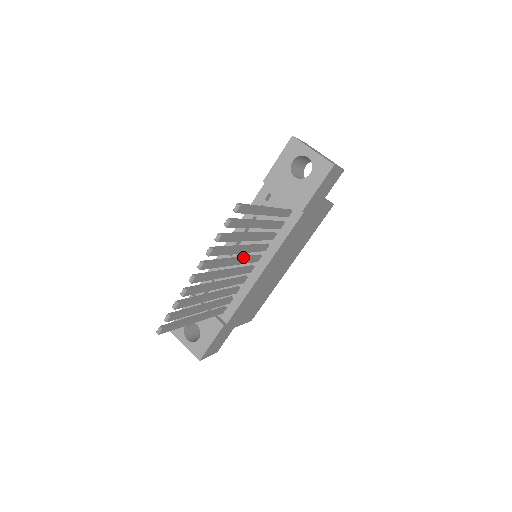
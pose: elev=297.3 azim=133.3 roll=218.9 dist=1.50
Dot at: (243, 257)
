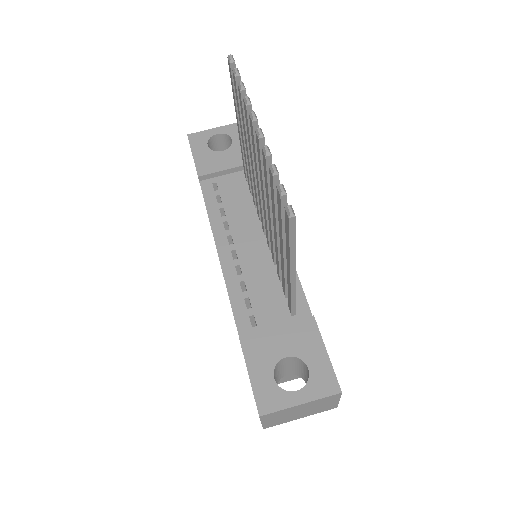
Dot at: occluded
